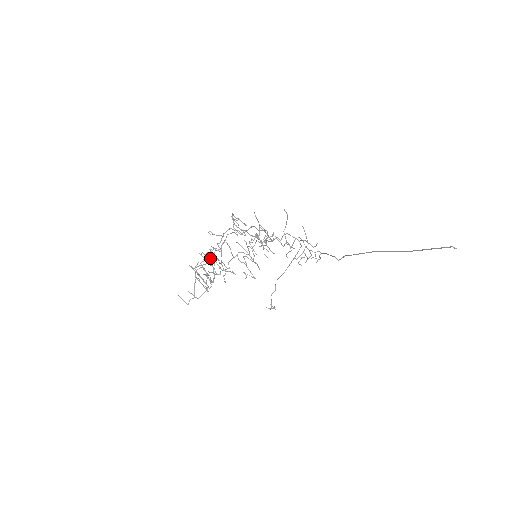
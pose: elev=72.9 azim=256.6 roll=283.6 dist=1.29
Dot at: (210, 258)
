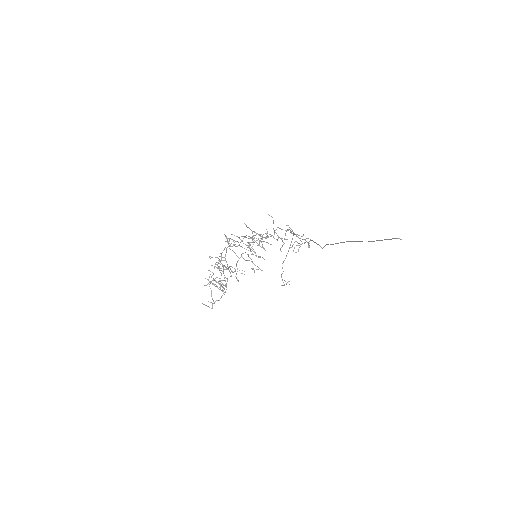
Dot at: occluded
